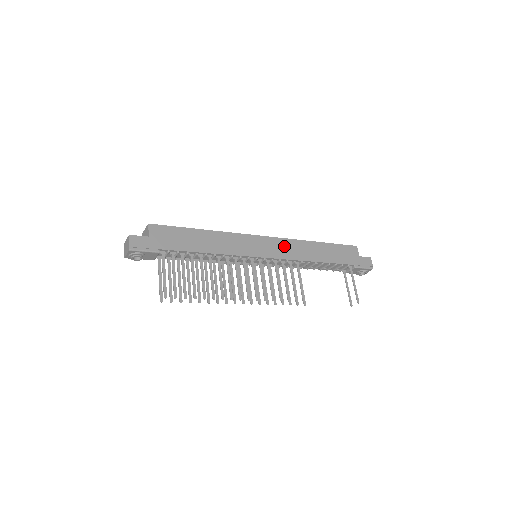
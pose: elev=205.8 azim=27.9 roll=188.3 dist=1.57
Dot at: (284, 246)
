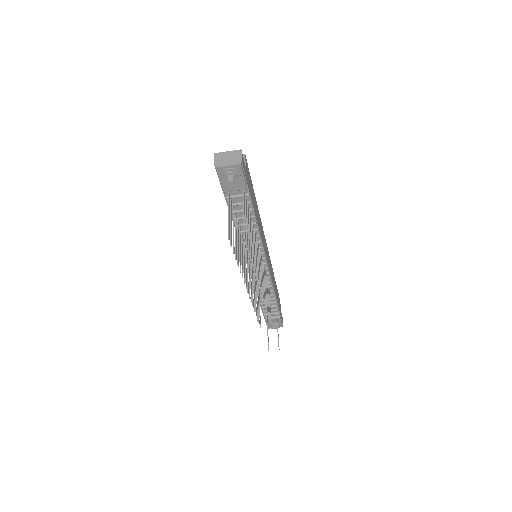
Dot at: occluded
